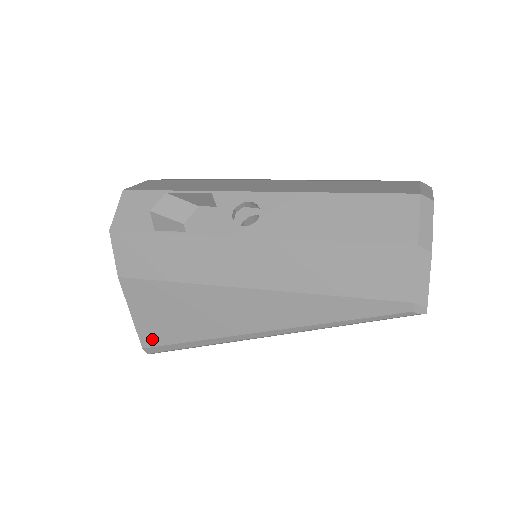
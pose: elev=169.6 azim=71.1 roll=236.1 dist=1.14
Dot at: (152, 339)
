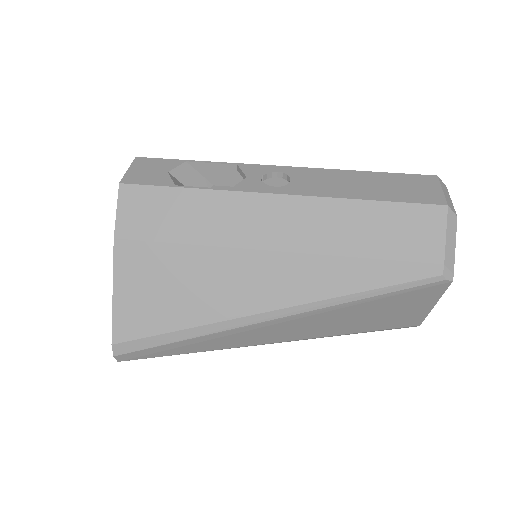
Dot at: (130, 329)
